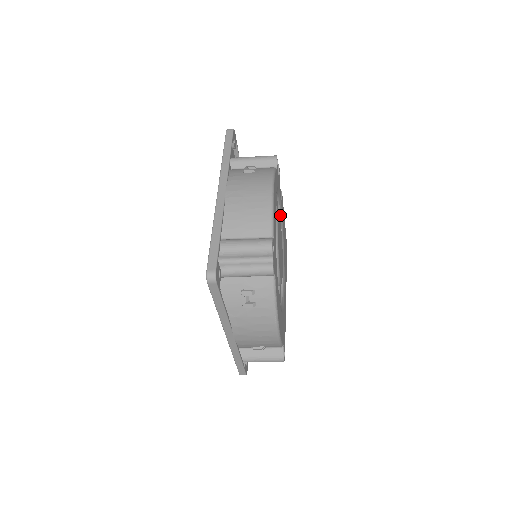
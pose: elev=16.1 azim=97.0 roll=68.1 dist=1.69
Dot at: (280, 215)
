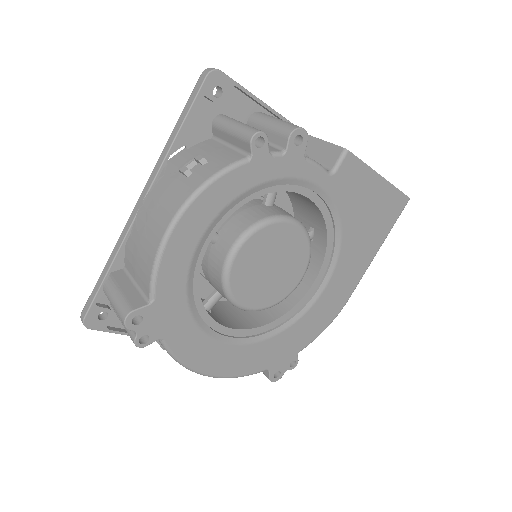
Dot at: (321, 197)
